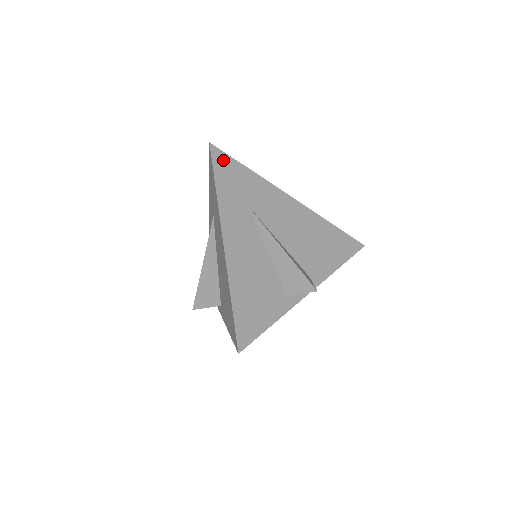
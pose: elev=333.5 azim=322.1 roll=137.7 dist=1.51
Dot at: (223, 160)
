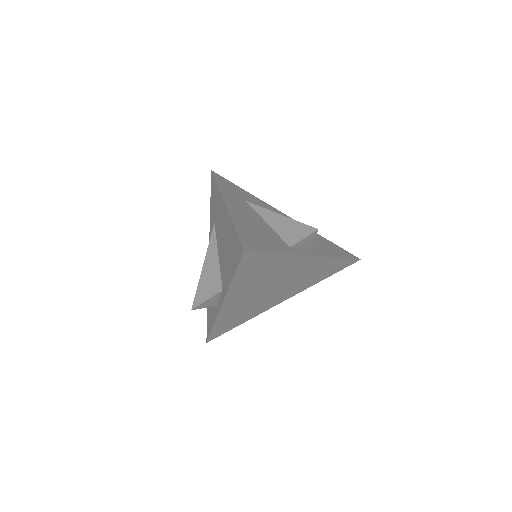
Dot at: (223, 179)
